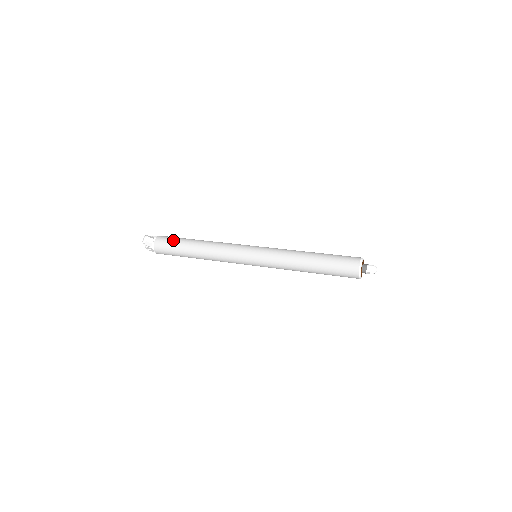
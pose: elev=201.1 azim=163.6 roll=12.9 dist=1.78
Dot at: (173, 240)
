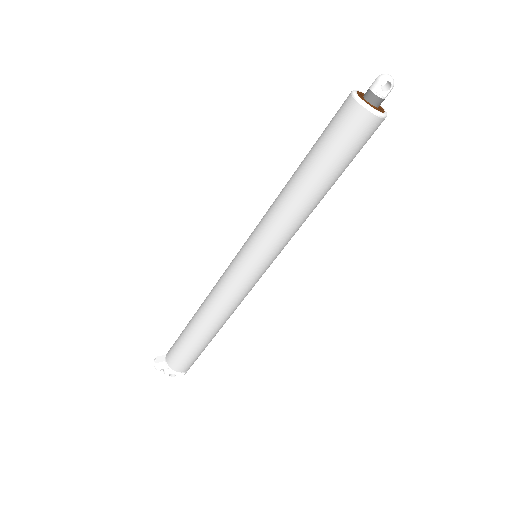
Dot at: (179, 336)
